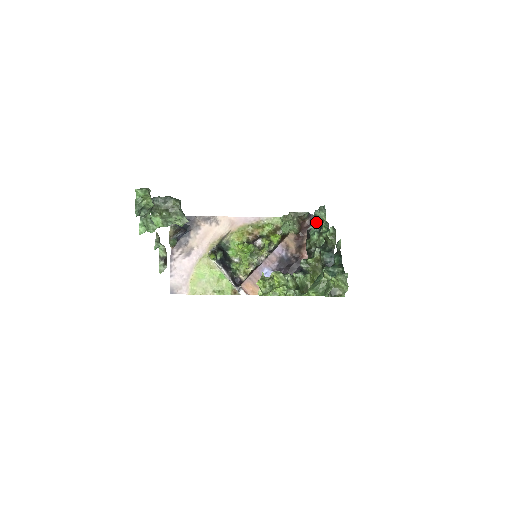
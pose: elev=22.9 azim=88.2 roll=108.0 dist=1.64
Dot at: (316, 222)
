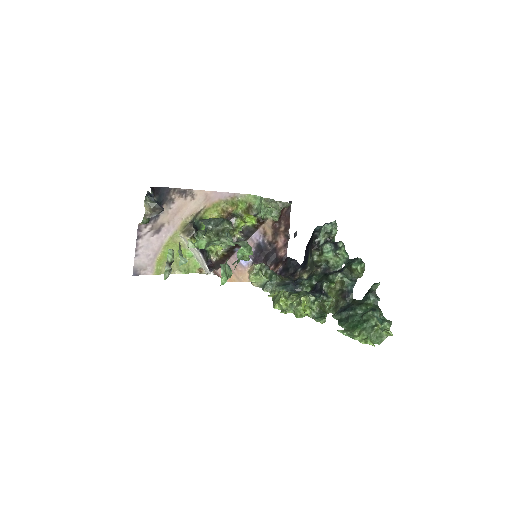
Dot at: (327, 237)
